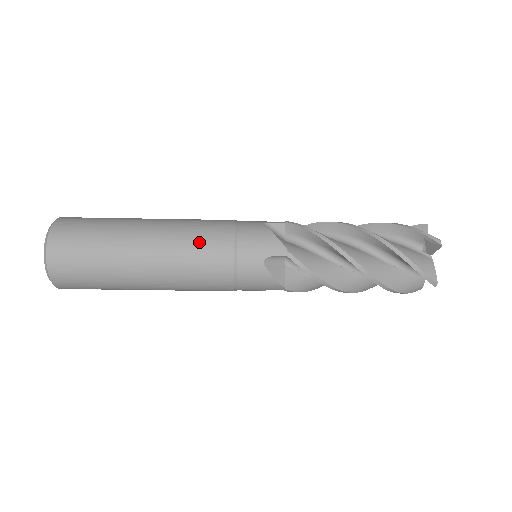
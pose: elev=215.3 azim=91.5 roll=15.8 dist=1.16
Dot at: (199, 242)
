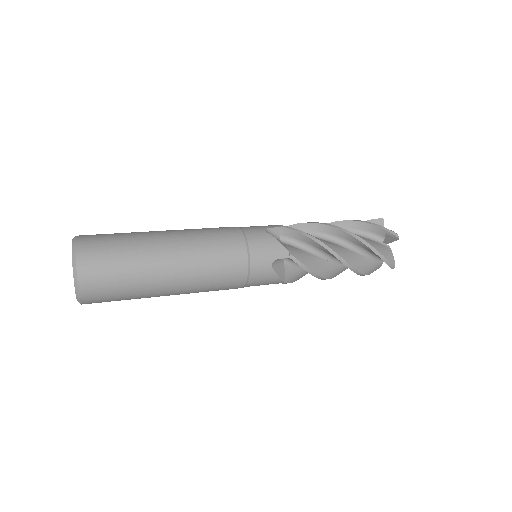
Dot at: (217, 288)
